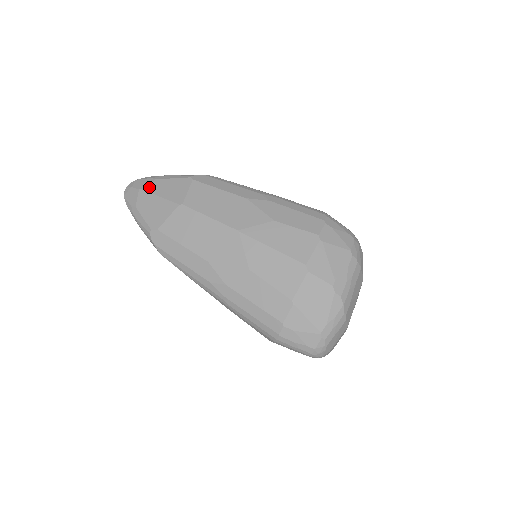
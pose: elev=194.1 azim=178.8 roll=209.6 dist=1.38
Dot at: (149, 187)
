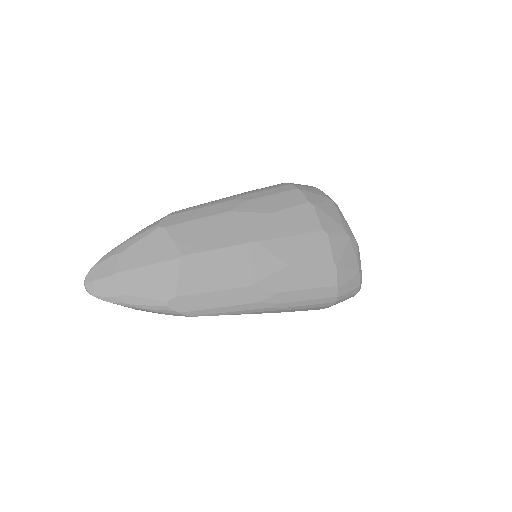
Dot at: (122, 265)
